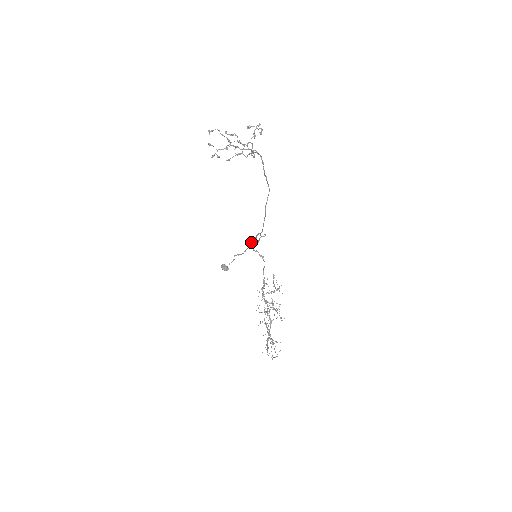
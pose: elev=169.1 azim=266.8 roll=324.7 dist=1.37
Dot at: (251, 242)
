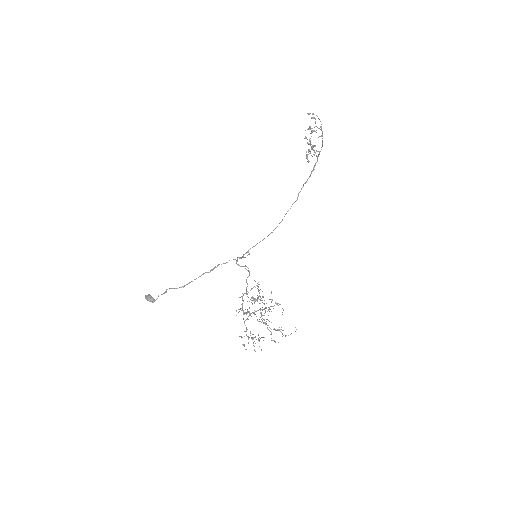
Dot at: (203, 274)
